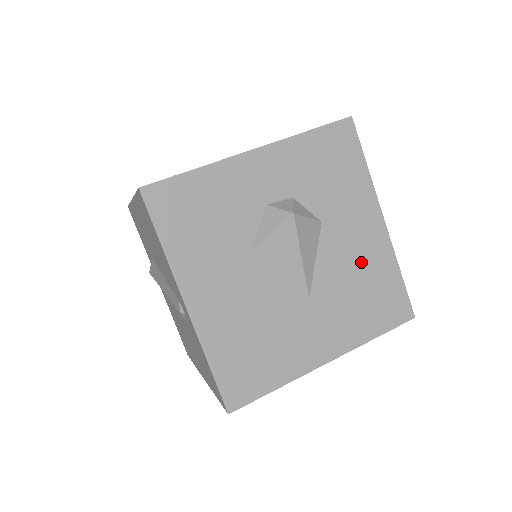
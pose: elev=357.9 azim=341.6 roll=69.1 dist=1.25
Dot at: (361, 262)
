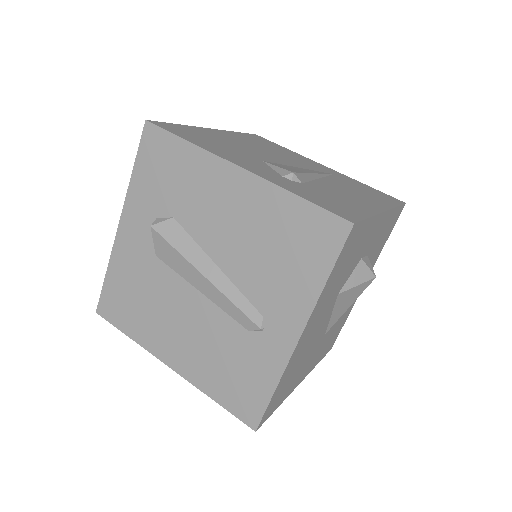
Dot at: (347, 309)
